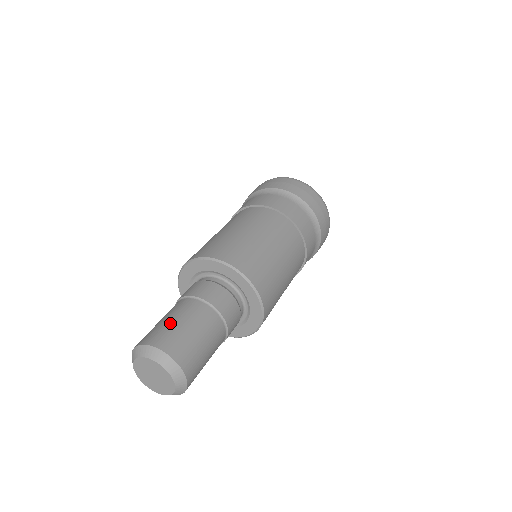
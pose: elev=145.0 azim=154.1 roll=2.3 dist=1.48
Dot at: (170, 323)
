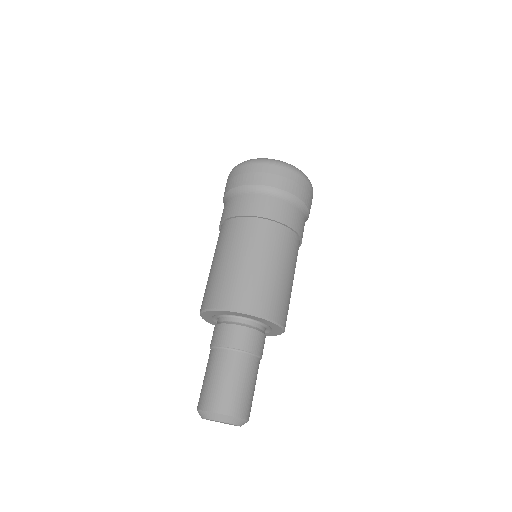
Dot at: (248, 390)
